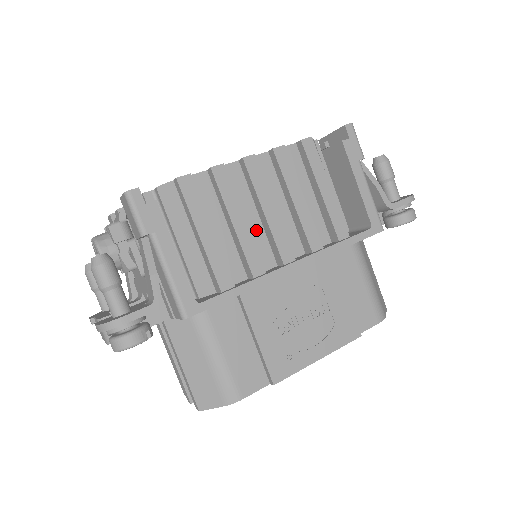
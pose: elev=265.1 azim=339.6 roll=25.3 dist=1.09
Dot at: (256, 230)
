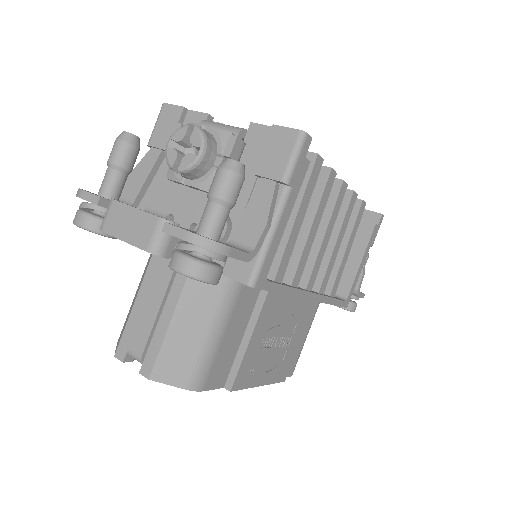
Dot at: occluded
